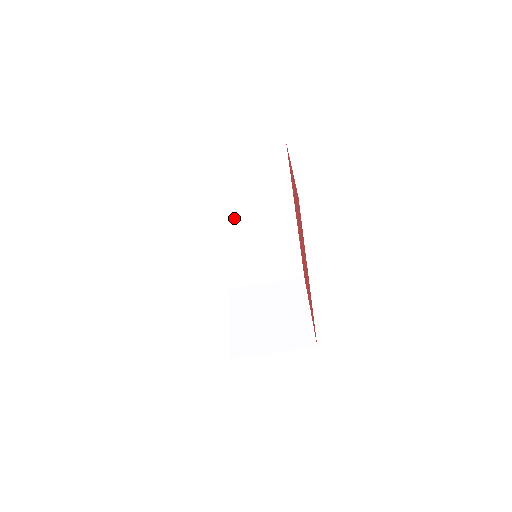
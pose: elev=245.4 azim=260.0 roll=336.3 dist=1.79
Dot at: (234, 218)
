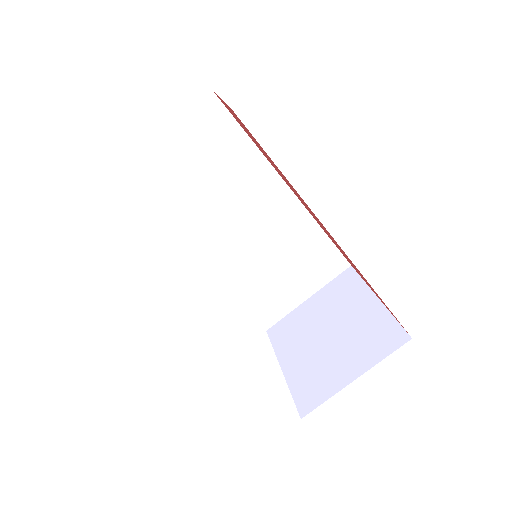
Dot at: (213, 231)
